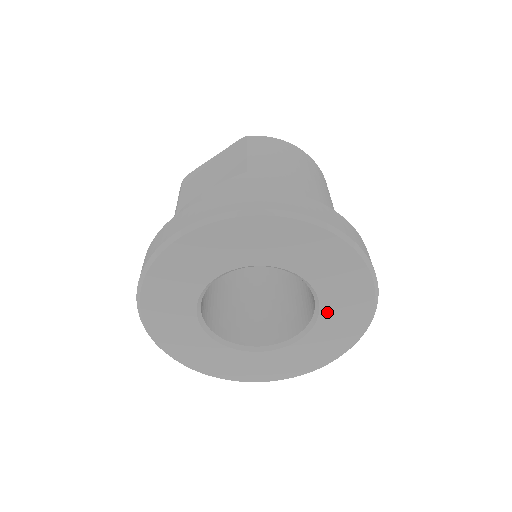
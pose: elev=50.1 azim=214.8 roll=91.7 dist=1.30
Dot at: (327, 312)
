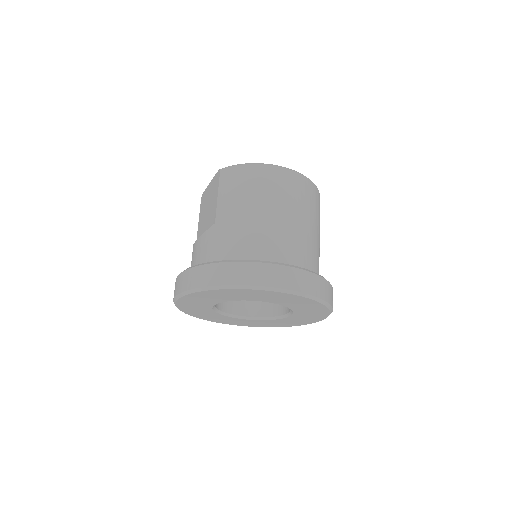
Dot at: (294, 307)
